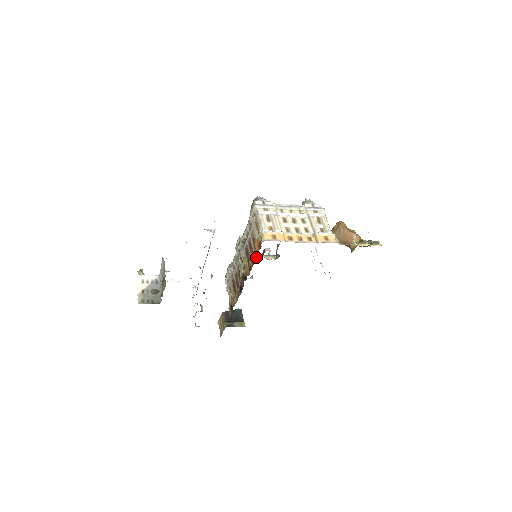
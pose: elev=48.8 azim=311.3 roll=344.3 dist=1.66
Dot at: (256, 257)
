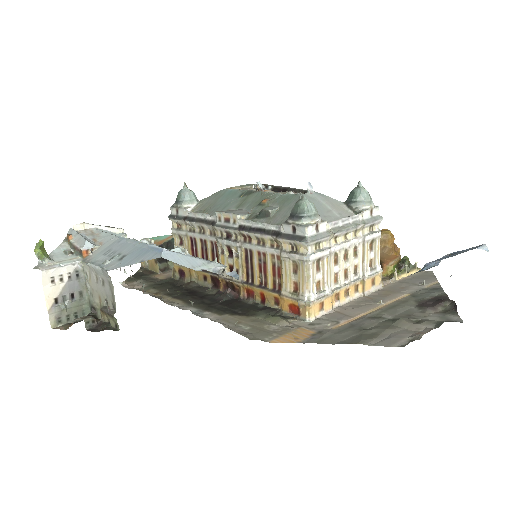
Dot at: (275, 304)
